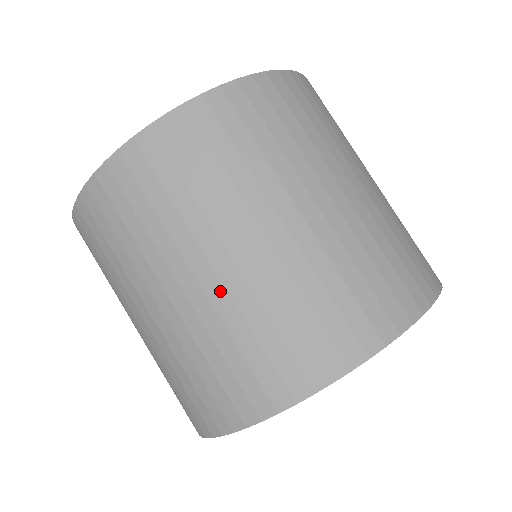
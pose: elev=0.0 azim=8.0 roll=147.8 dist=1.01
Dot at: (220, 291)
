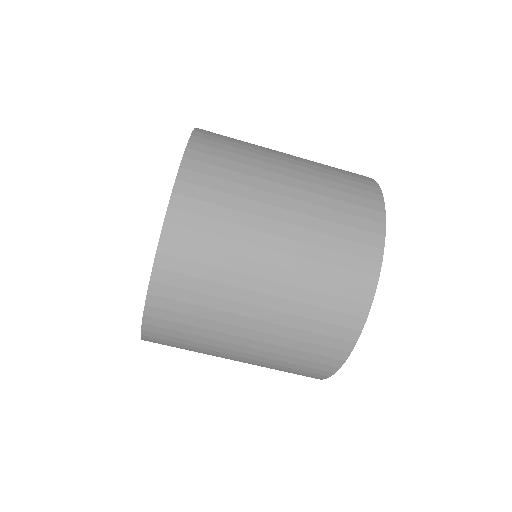
Dot at: (255, 357)
